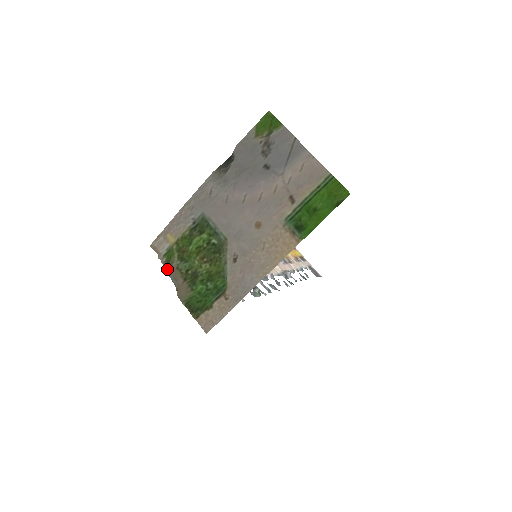
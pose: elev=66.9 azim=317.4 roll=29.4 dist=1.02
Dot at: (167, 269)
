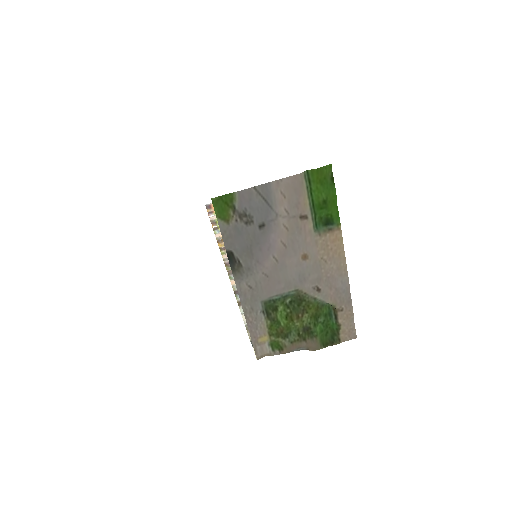
Dot at: (287, 352)
